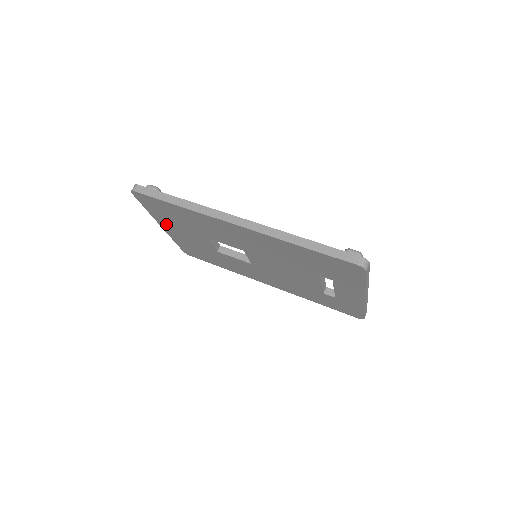
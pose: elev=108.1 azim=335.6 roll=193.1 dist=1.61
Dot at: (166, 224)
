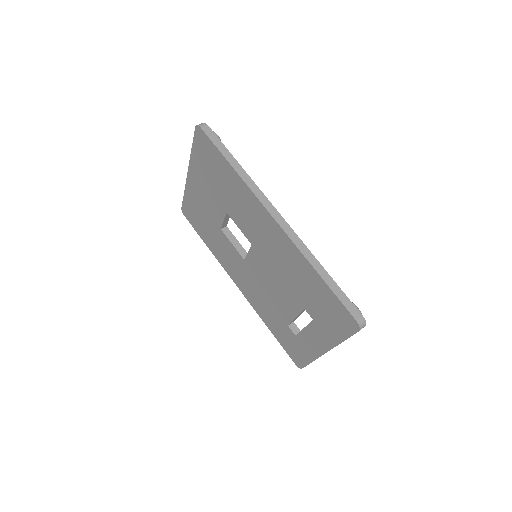
Dot at: (196, 174)
